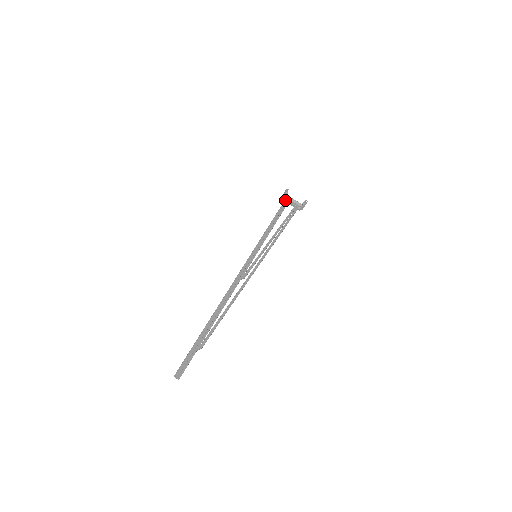
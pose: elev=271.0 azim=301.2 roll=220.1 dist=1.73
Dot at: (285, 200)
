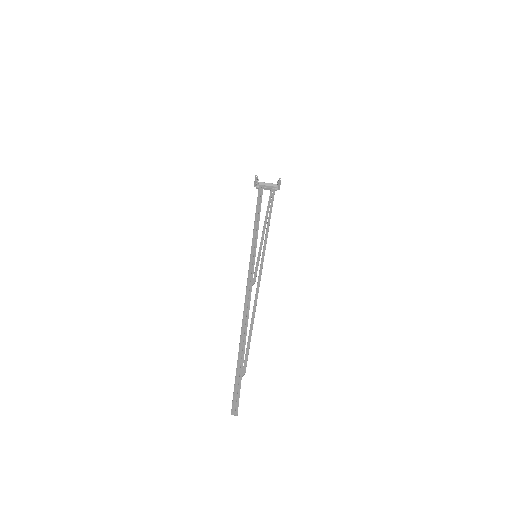
Dot at: (259, 187)
